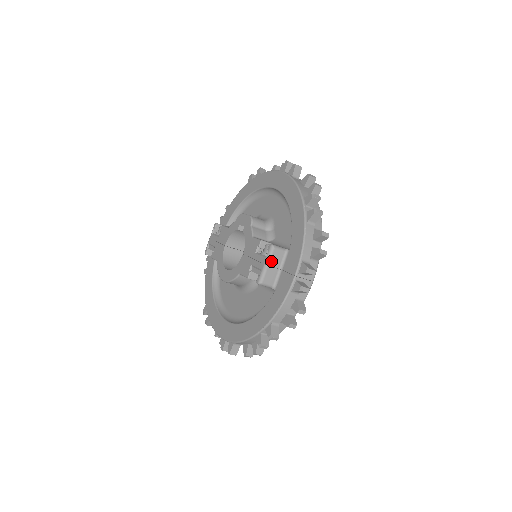
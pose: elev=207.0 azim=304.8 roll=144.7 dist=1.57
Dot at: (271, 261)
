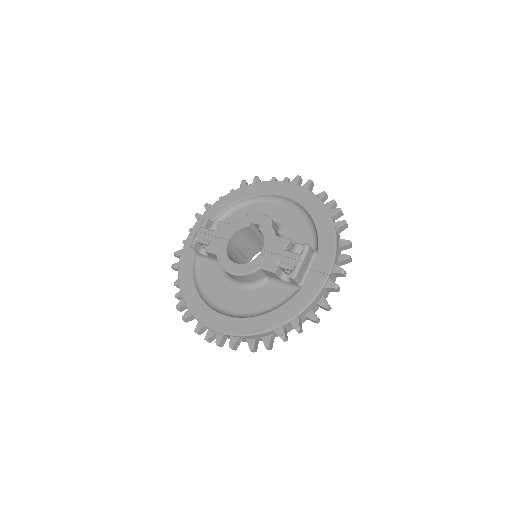
Dot at: (305, 259)
